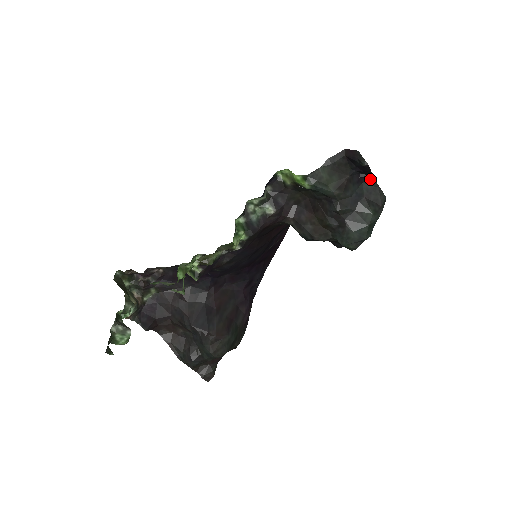
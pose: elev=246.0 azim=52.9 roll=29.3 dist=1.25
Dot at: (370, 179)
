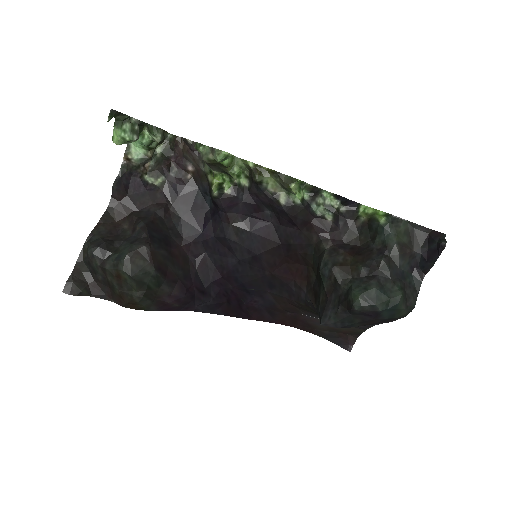
Dot at: (419, 279)
